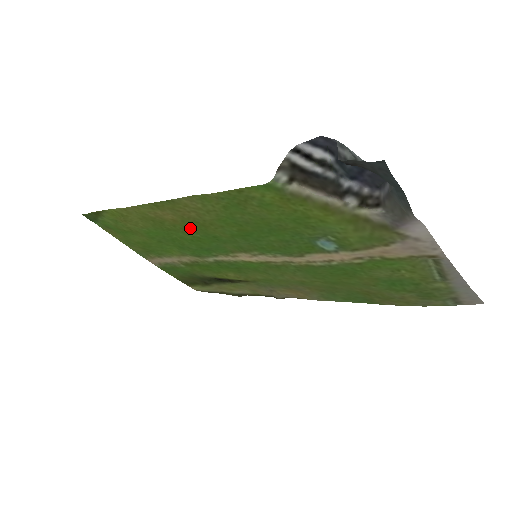
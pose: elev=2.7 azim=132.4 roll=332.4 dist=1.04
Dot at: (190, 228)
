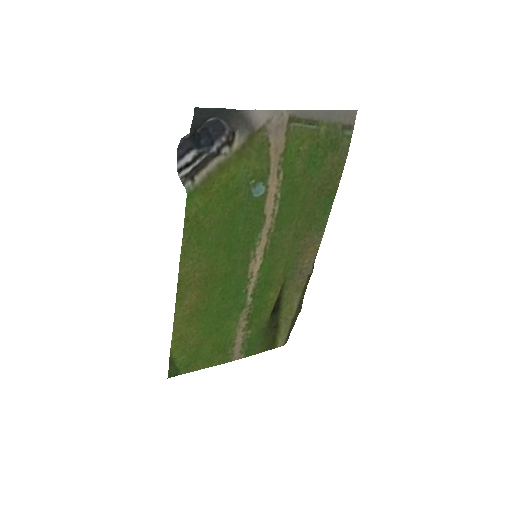
Dot at: (210, 289)
